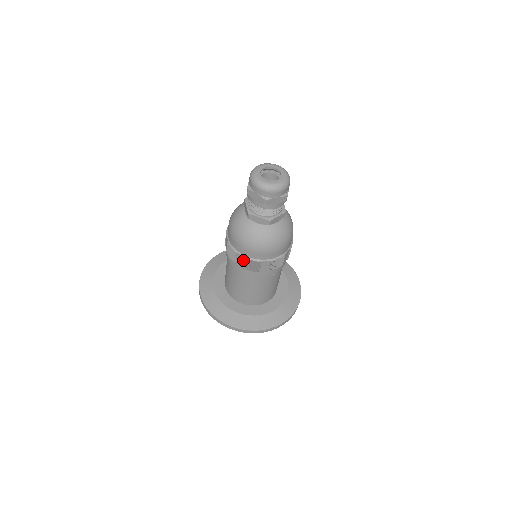
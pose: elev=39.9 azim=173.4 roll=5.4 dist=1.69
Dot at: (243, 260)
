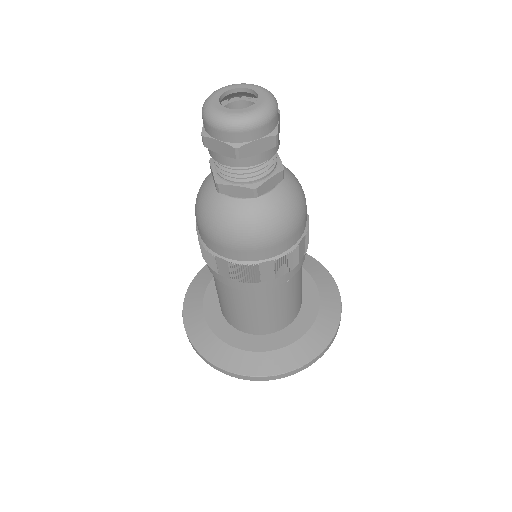
Dot at: (228, 267)
